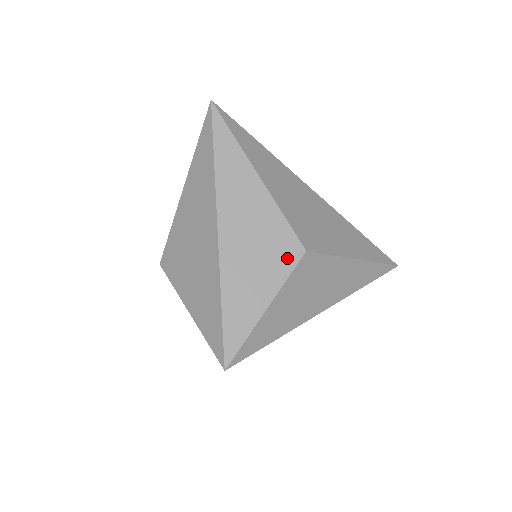
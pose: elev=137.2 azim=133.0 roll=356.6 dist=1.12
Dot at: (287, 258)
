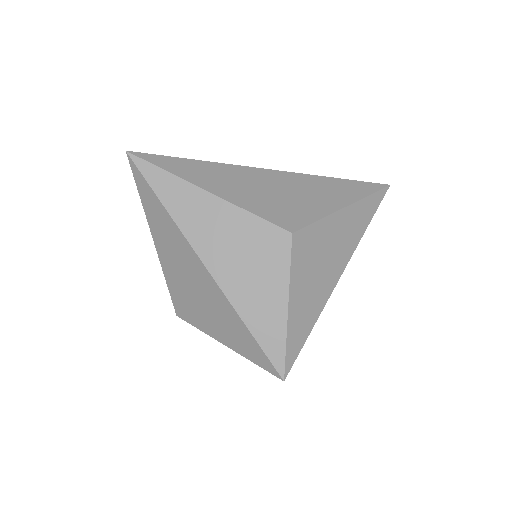
Dot at: (279, 250)
